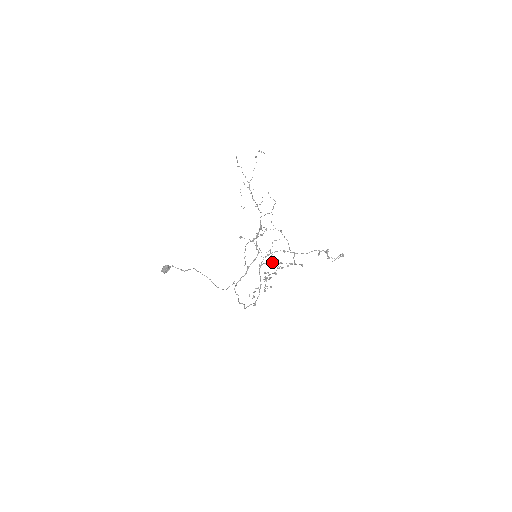
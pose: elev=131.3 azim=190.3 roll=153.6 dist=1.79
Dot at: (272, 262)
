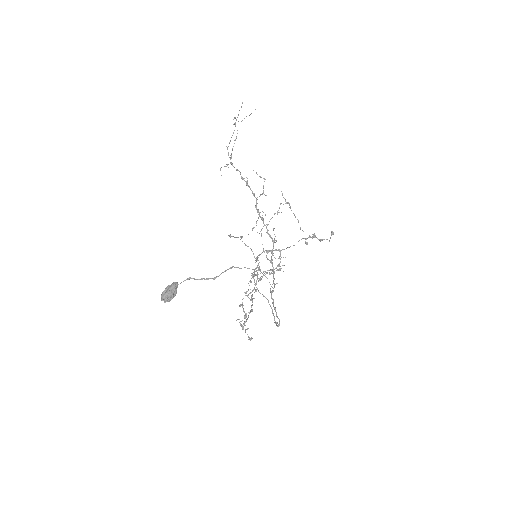
Dot at: (256, 271)
